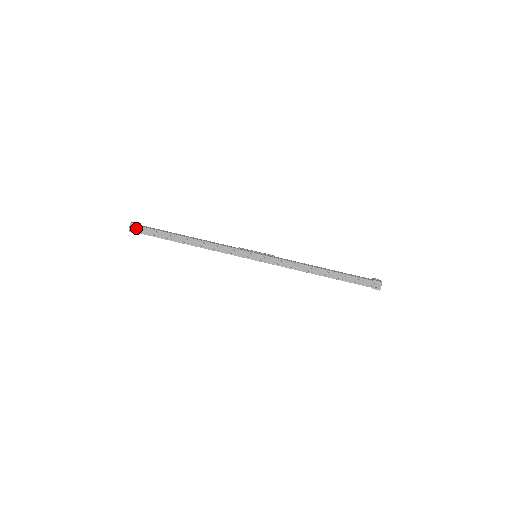
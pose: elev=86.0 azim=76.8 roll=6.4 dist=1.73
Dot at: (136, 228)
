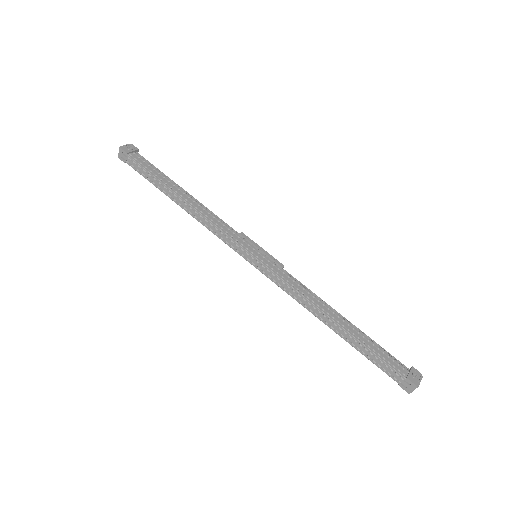
Dot at: (125, 156)
